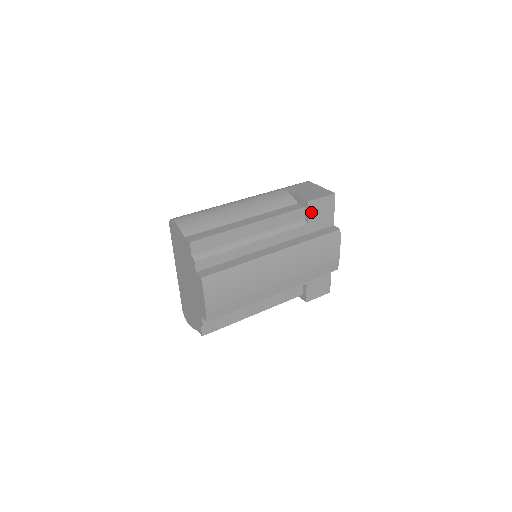
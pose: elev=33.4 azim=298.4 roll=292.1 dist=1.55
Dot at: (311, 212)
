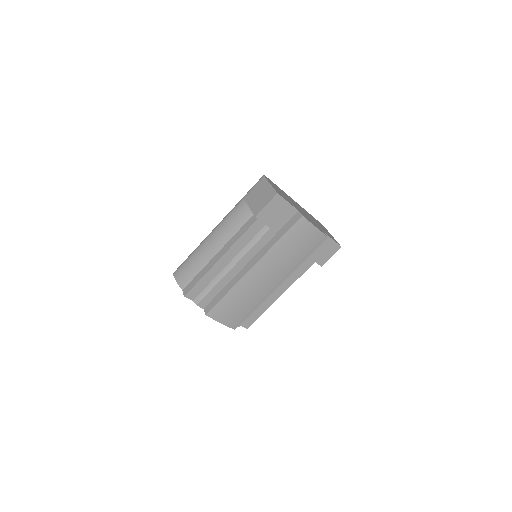
Dot at: (265, 220)
